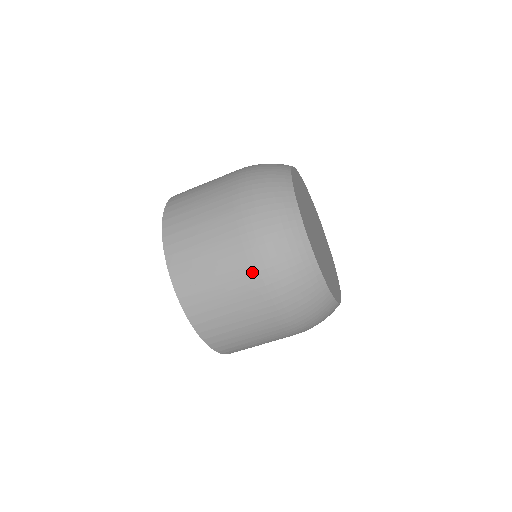
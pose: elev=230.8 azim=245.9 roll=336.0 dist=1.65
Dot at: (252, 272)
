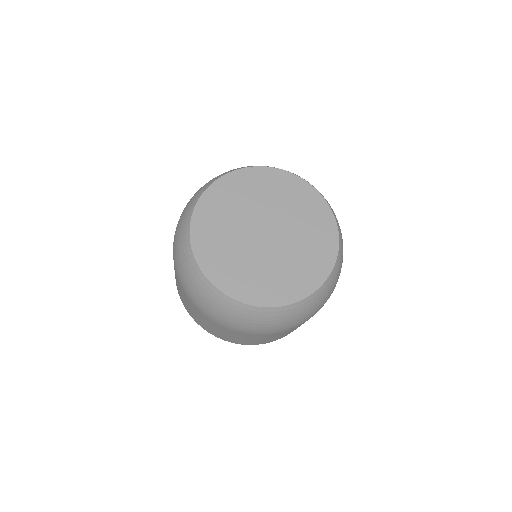
Dot at: (266, 335)
